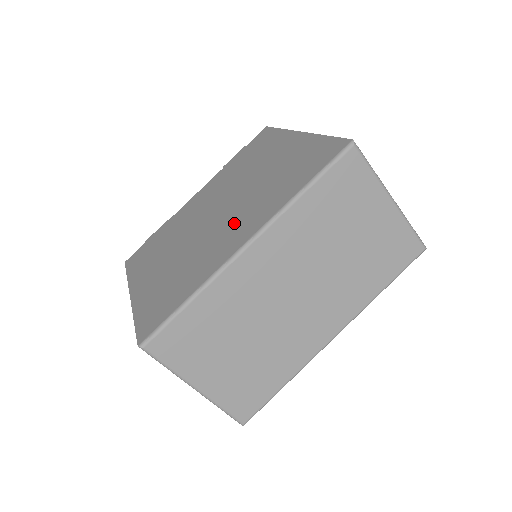
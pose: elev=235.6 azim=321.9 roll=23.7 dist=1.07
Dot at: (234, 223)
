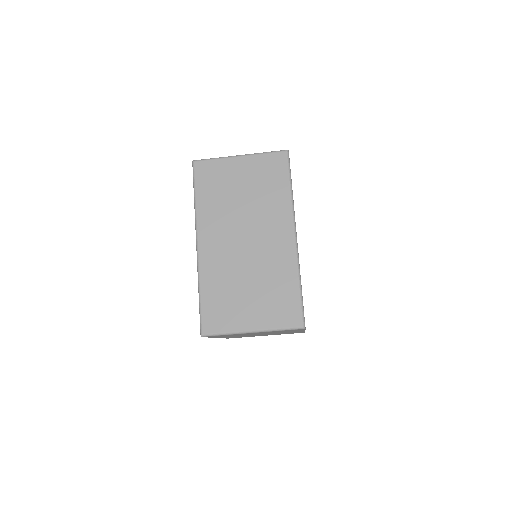
Dot at: occluded
